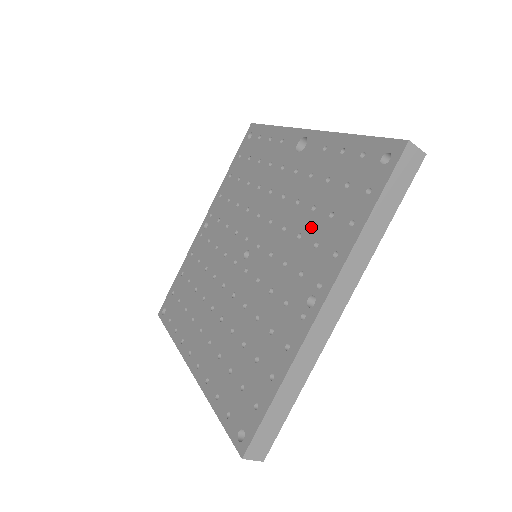
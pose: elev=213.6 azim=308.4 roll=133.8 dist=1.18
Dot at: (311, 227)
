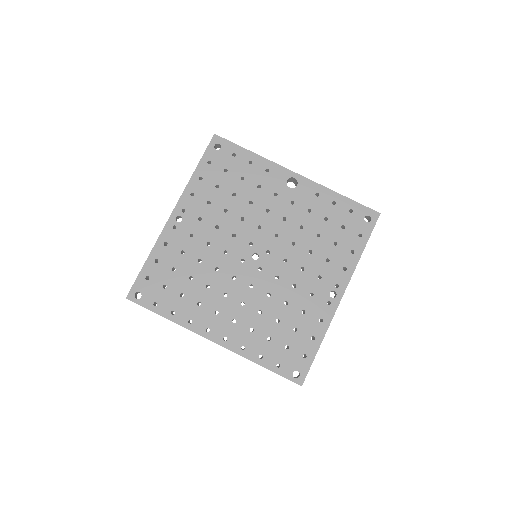
Dot at: (320, 248)
